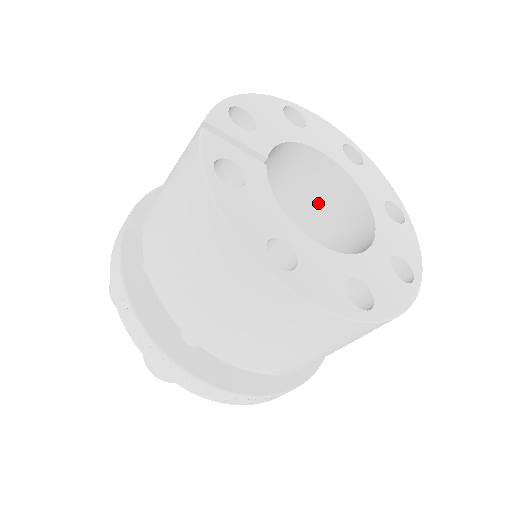
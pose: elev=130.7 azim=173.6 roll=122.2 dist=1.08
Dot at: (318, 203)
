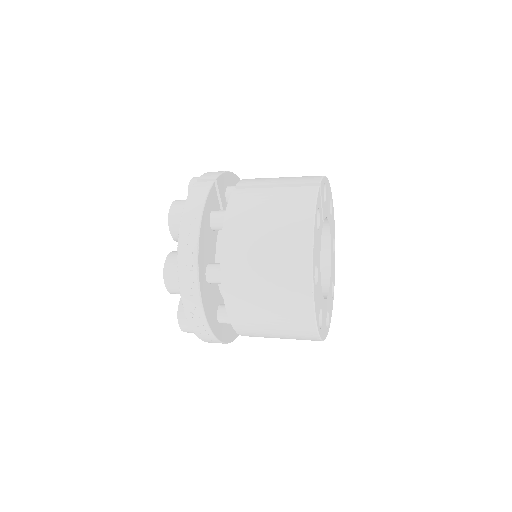
Dot at: occluded
